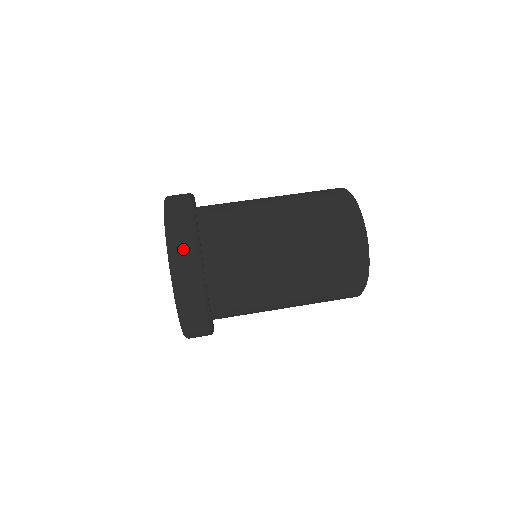
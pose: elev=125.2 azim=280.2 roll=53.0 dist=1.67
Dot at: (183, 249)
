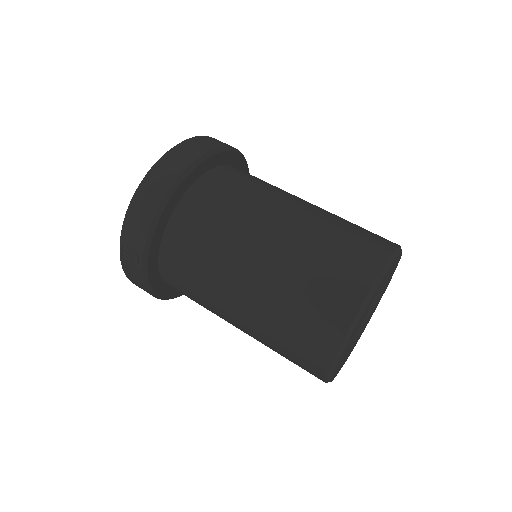
Dot at: (212, 141)
